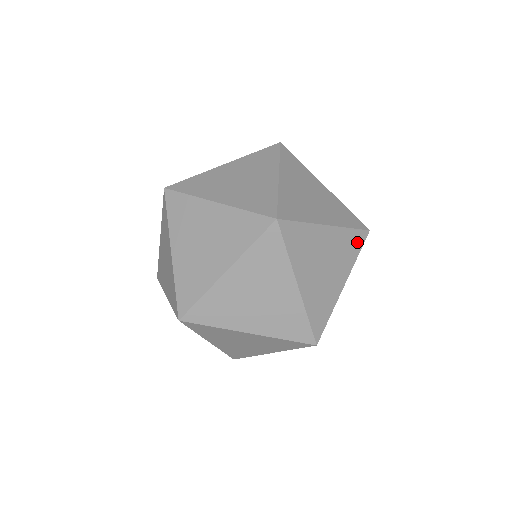
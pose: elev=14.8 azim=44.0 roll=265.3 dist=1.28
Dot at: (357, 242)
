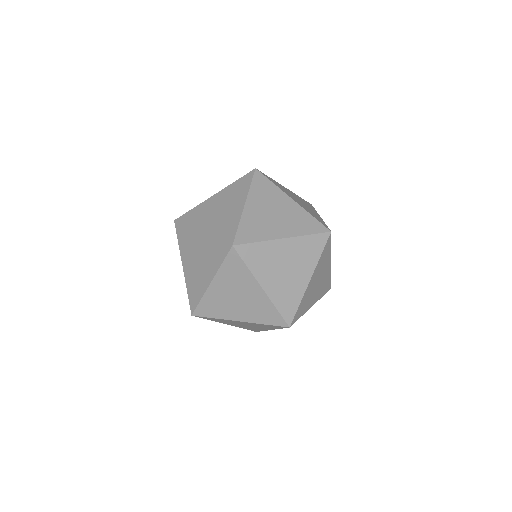
Dot at: (318, 244)
